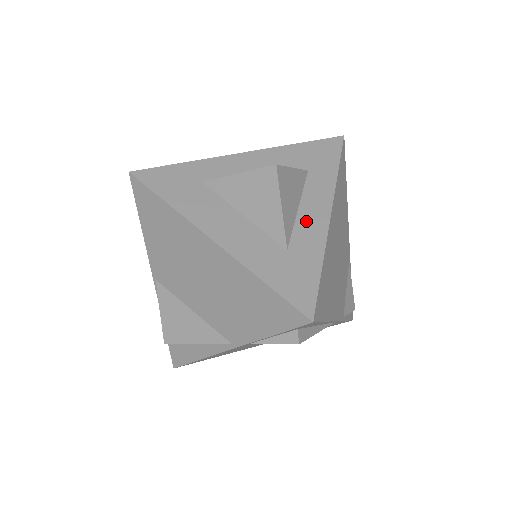
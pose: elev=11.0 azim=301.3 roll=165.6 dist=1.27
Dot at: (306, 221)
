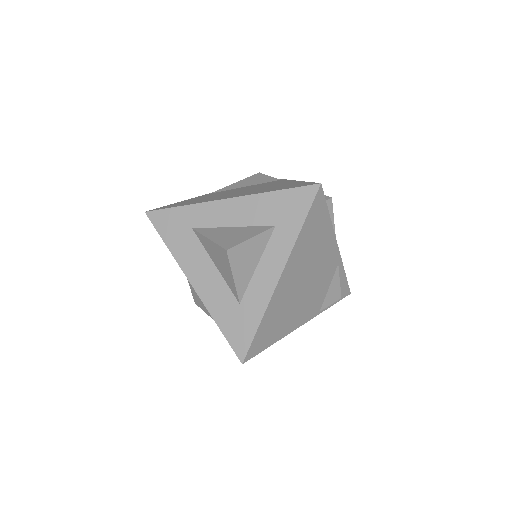
Dot at: (260, 279)
